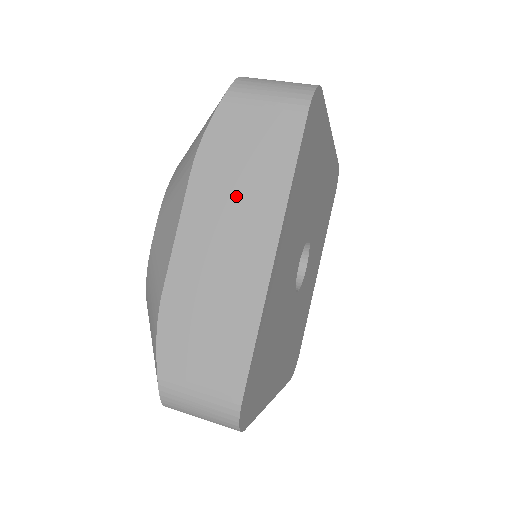
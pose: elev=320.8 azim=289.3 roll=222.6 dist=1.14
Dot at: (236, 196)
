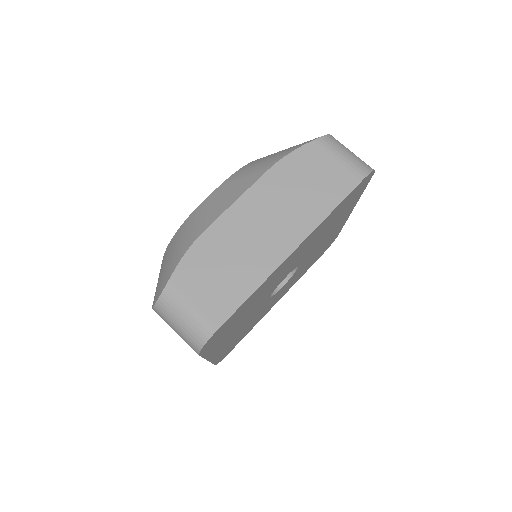
Dot at: (290, 201)
